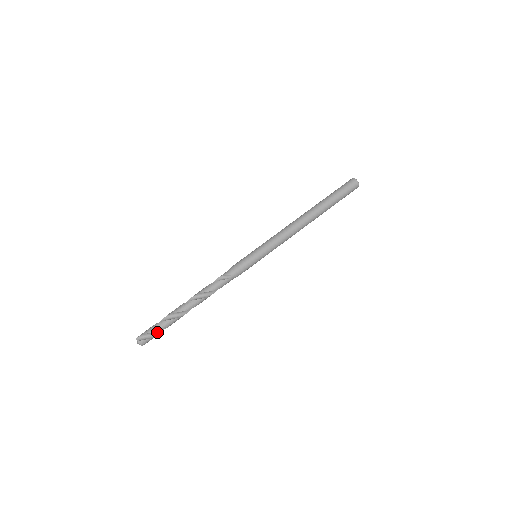
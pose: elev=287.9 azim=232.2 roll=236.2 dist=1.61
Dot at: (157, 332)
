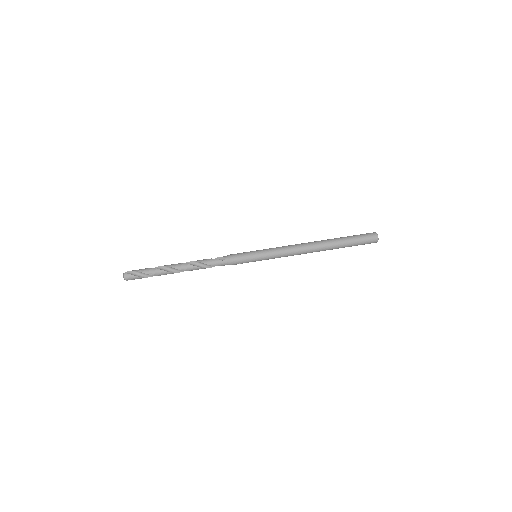
Dot at: (143, 275)
